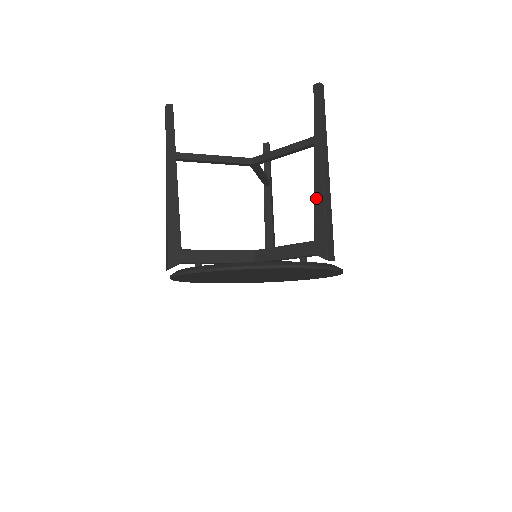
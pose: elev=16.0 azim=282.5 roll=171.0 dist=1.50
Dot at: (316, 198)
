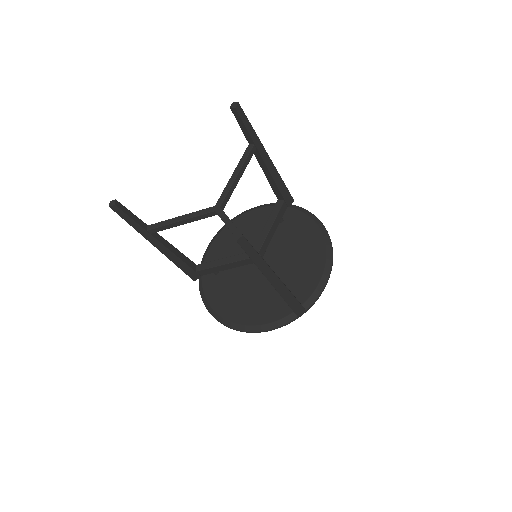
Dot at: occluded
